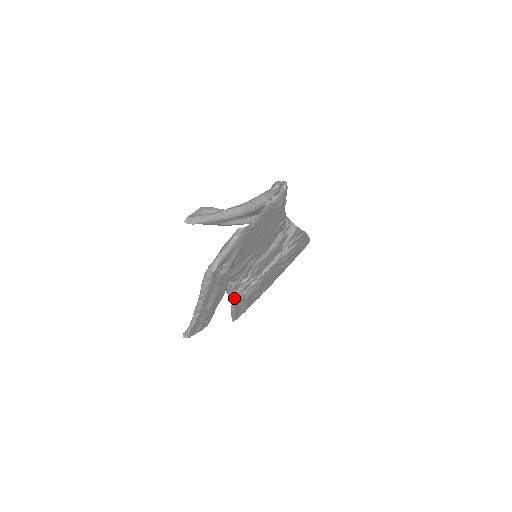
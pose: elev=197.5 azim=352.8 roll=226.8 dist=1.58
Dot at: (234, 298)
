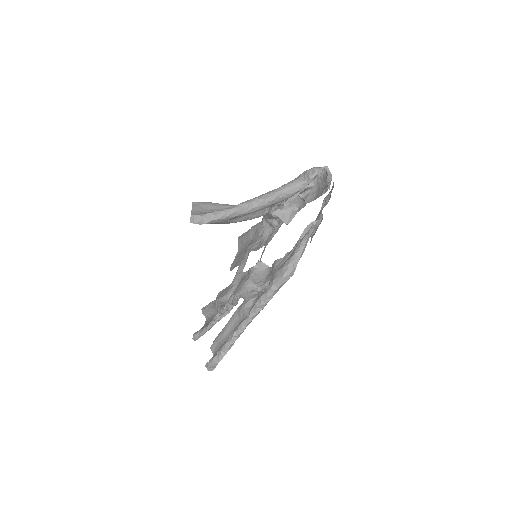
Dot at: (229, 310)
